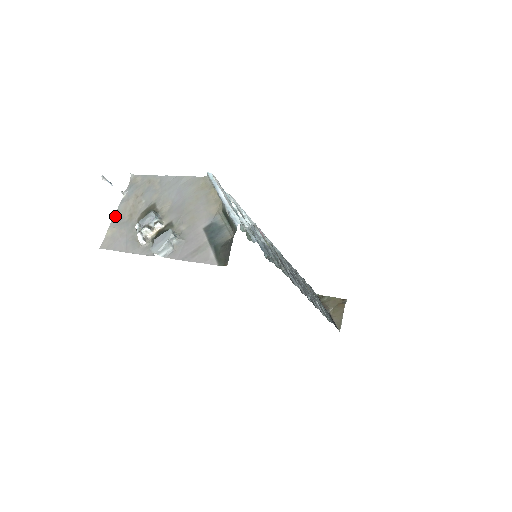
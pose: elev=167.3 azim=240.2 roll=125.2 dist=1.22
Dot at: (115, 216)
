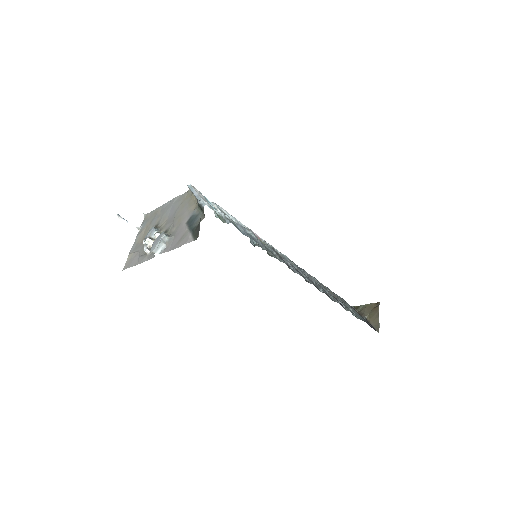
Dot at: (133, 245)
